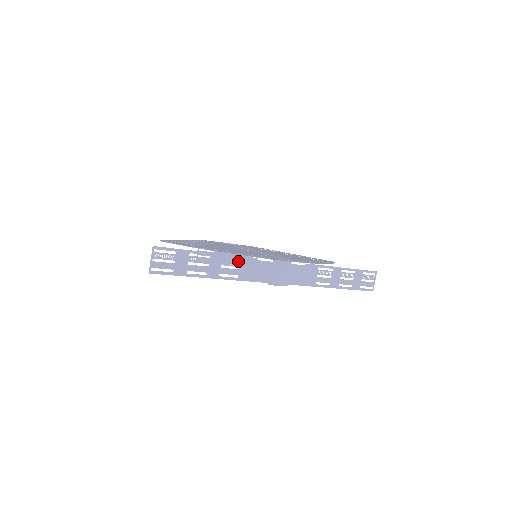
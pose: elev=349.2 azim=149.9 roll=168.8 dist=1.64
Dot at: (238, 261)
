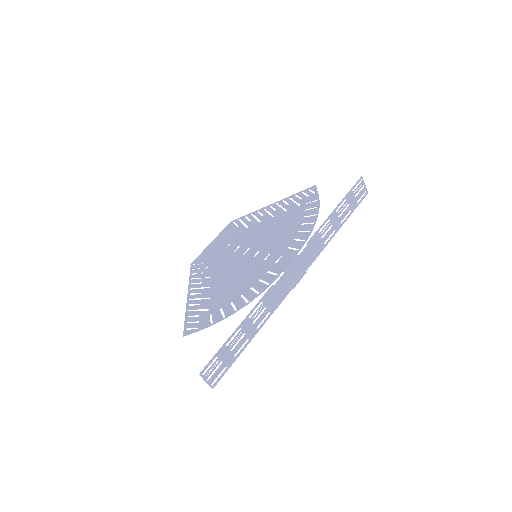
Dot at: (261, 305)
